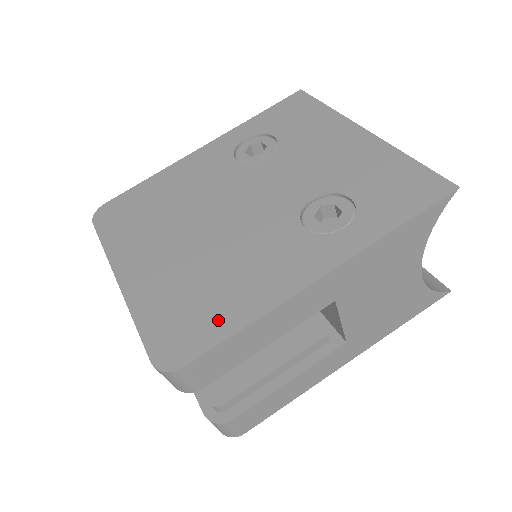
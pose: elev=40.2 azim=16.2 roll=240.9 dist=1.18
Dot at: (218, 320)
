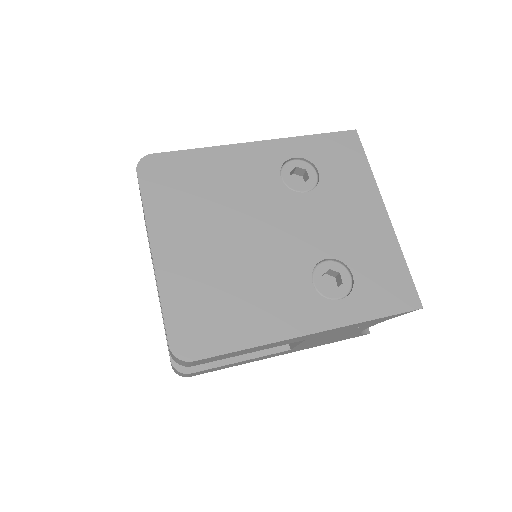
Dot at: (228, 334)
